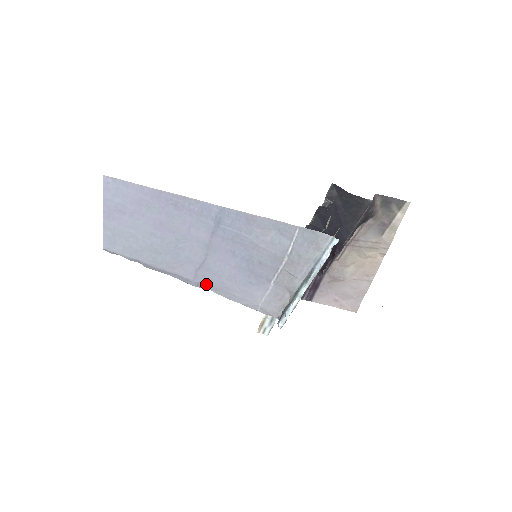
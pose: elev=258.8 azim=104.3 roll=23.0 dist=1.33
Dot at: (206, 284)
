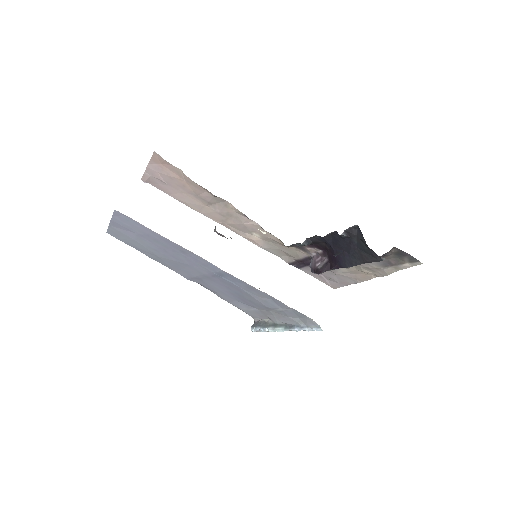
Dot at: (199, 283)
